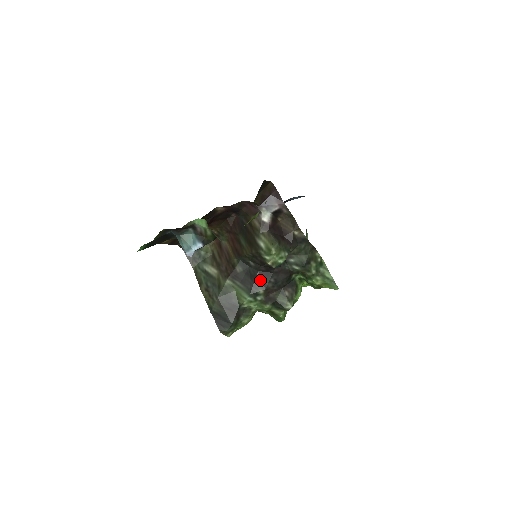
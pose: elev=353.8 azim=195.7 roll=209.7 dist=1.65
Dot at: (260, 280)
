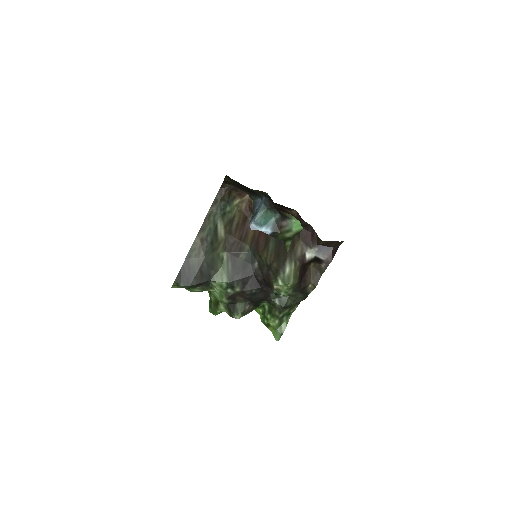
Dot at: (247, 282)
